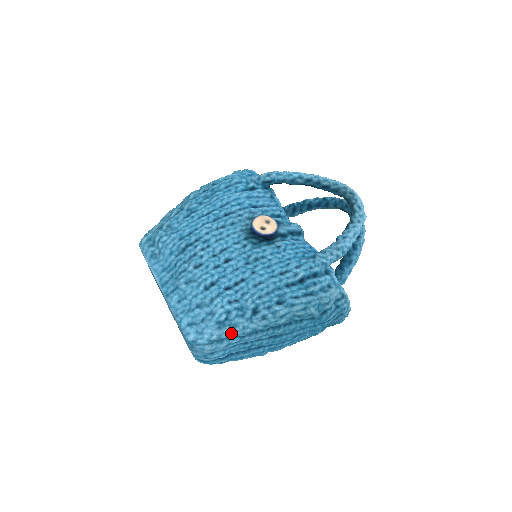
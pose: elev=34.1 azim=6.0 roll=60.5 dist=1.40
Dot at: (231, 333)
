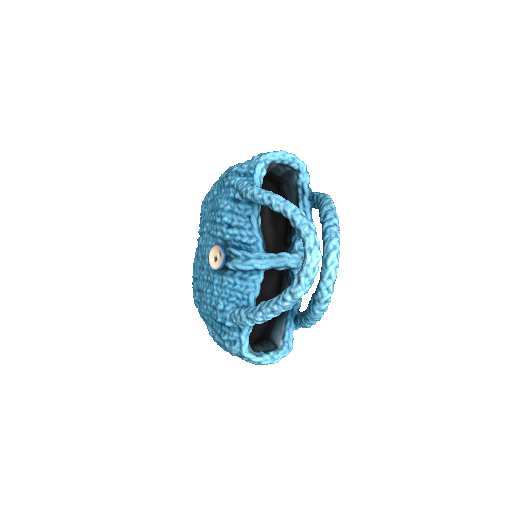
Dot at: occluded
